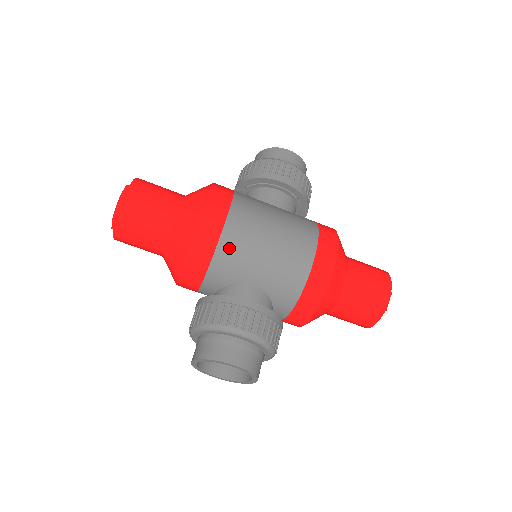
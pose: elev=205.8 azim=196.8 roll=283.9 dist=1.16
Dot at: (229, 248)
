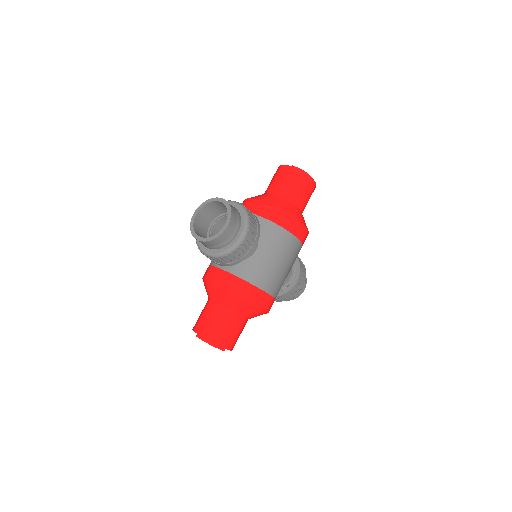
Dot at: occluded
